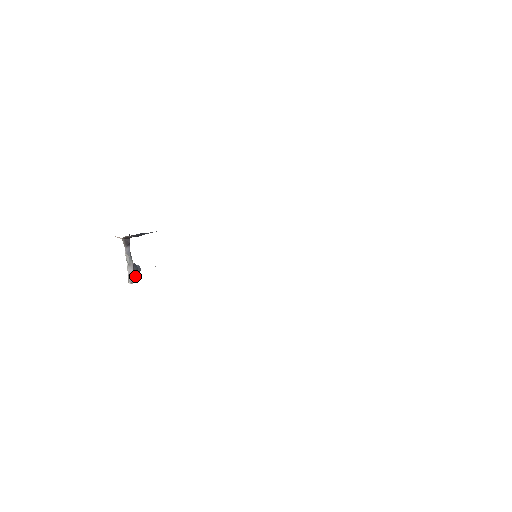
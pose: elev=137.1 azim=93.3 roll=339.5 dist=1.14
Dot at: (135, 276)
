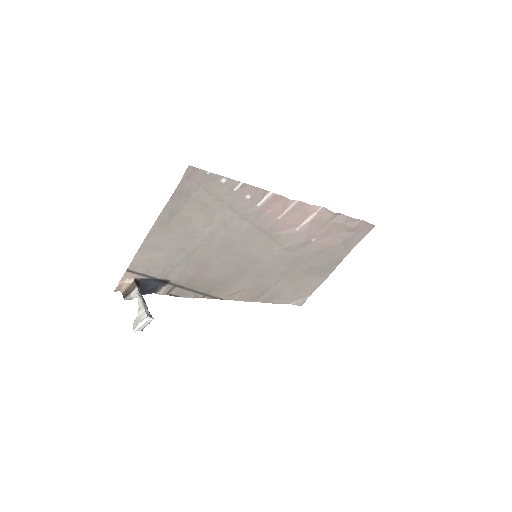
Dot at: occluded
